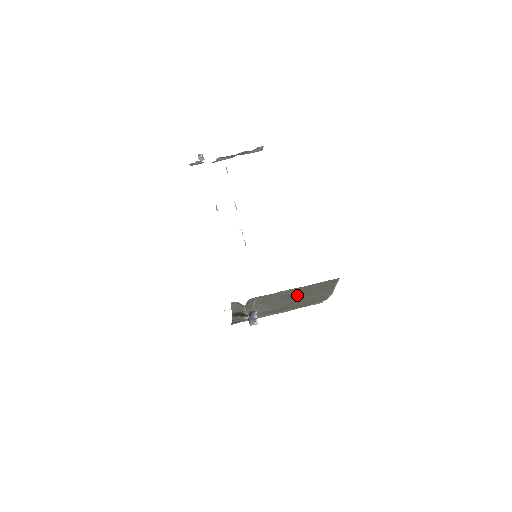
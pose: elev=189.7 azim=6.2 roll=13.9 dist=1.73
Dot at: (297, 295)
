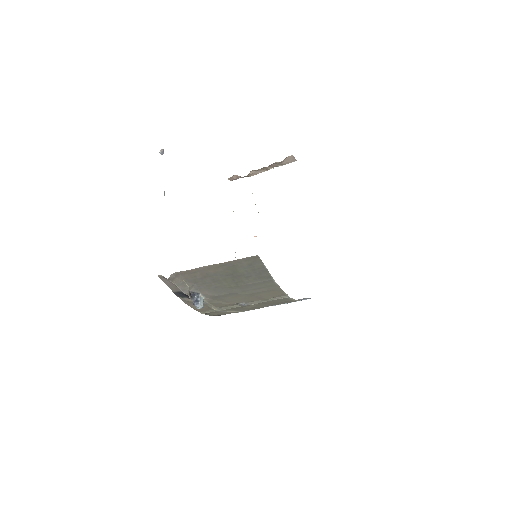
Dot at: (228, 276)
